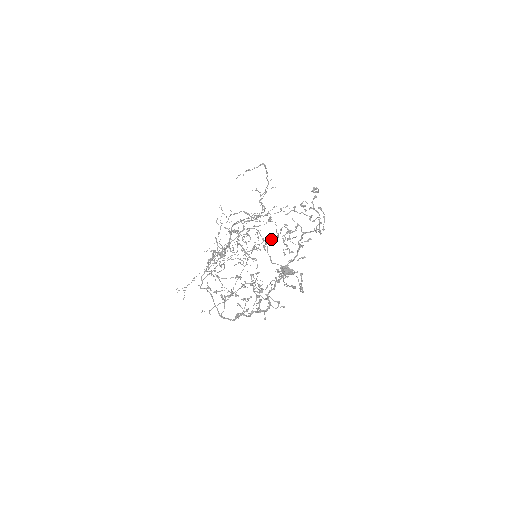
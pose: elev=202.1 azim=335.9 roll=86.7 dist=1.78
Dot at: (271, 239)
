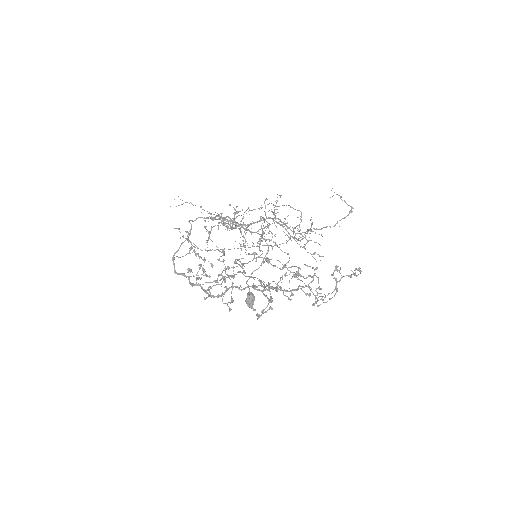
Dot at: occluded
